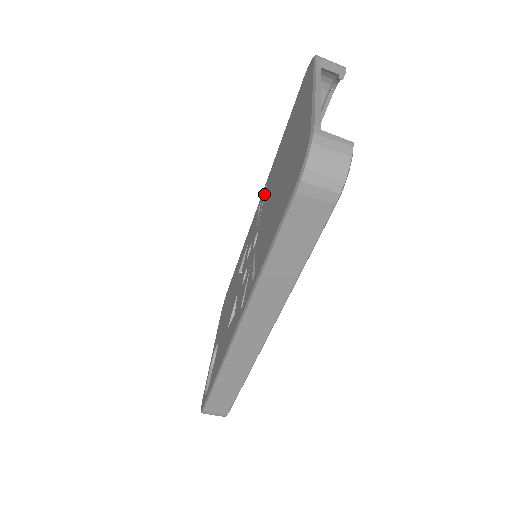
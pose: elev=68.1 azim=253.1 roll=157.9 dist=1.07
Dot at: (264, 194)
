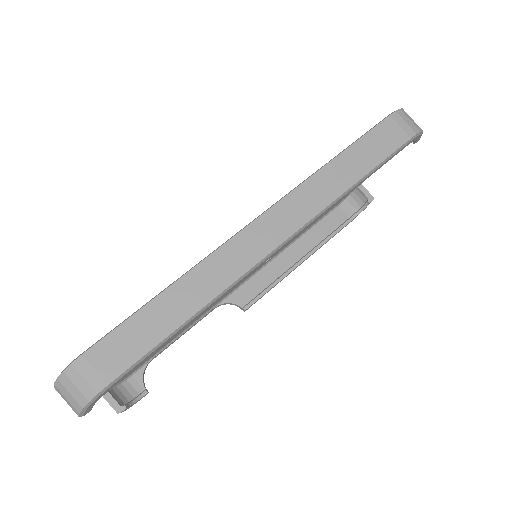
Dot at: occluded
